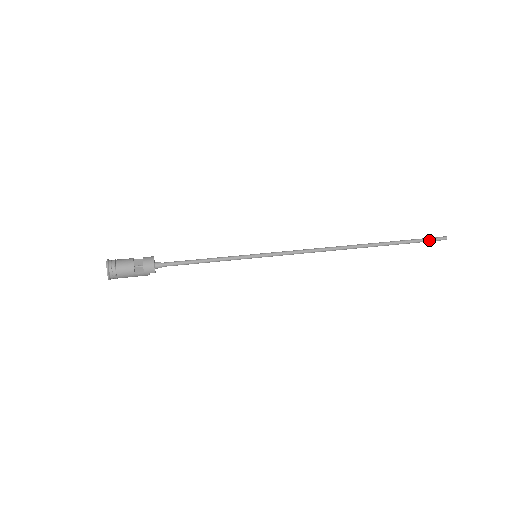
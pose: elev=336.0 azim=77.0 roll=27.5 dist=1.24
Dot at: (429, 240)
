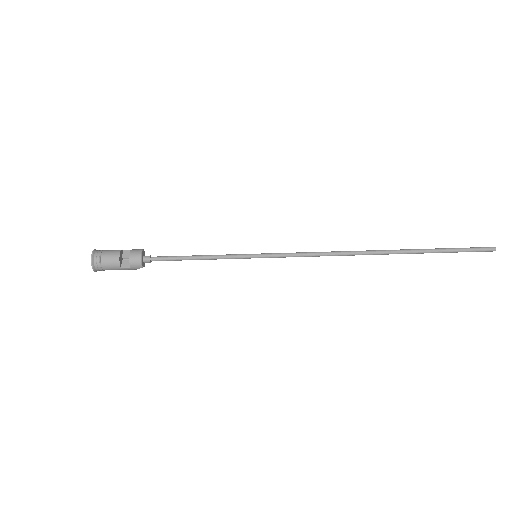
Dot at: (471, 250)
